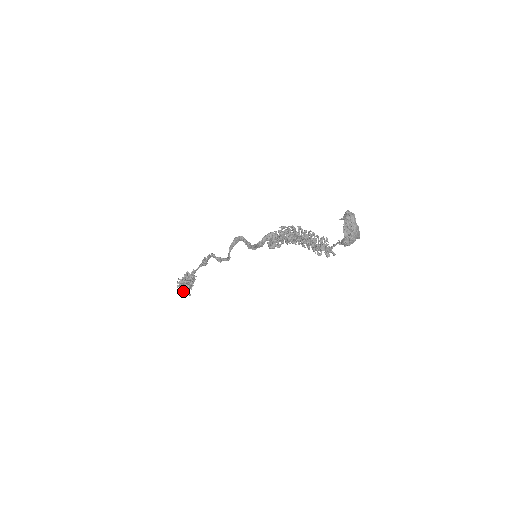
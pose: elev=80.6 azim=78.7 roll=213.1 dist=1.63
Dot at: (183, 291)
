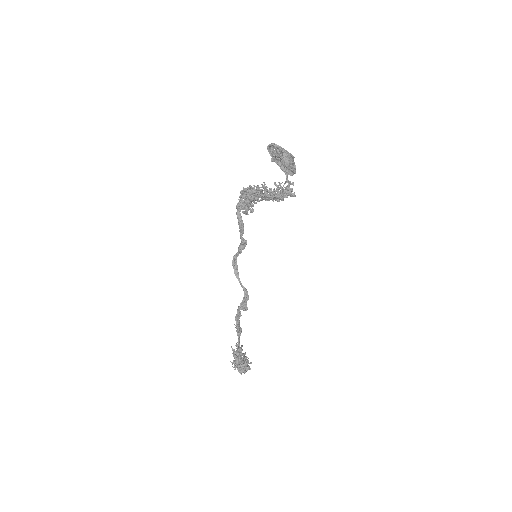
Dot at: (242, 364)
